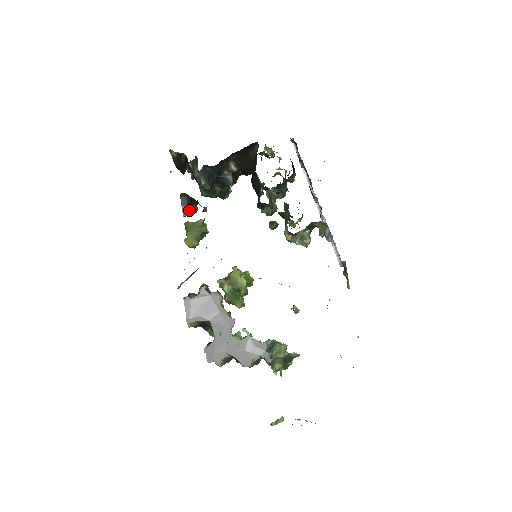
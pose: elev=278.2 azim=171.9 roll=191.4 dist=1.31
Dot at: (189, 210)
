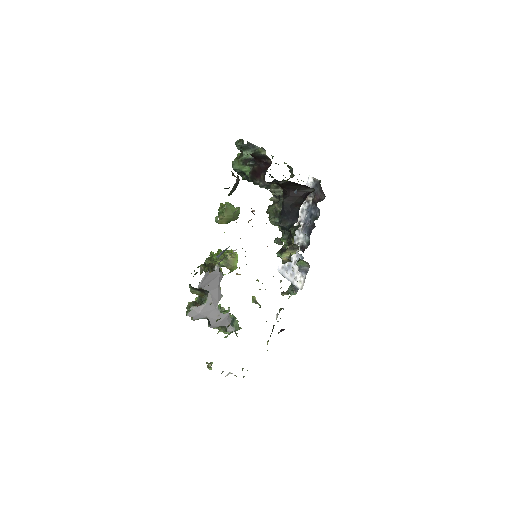
Dot at: (233, 191)
